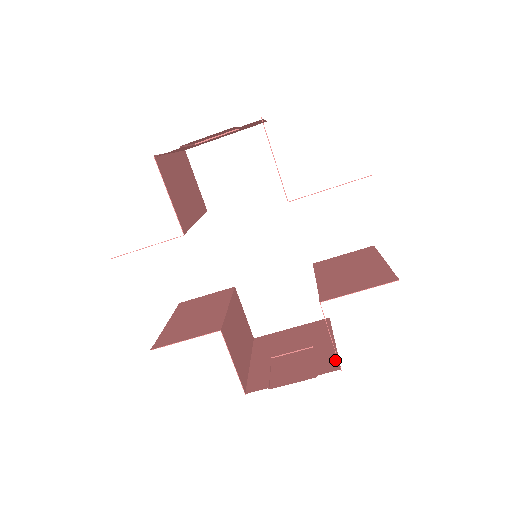
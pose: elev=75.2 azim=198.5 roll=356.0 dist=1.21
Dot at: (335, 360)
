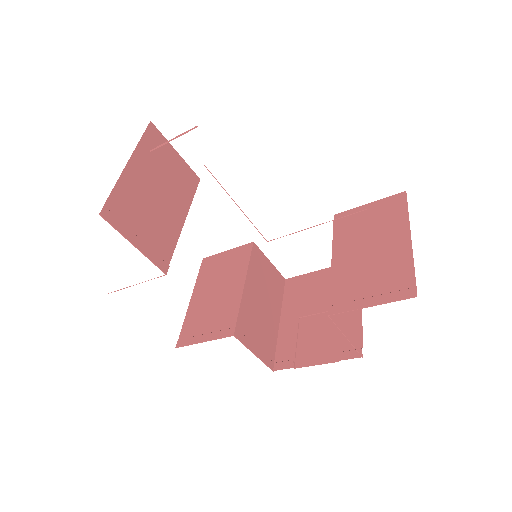
Dot at: (358, 339)
